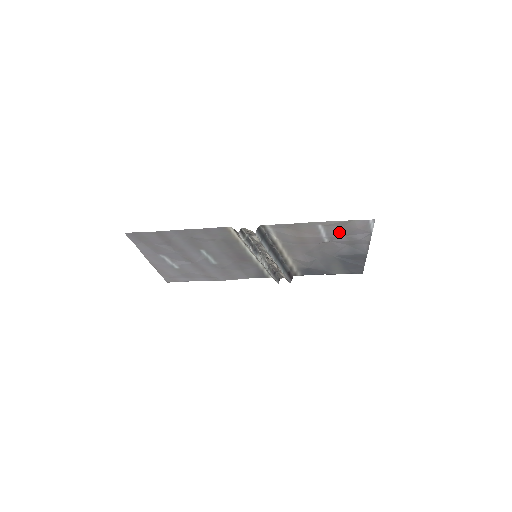
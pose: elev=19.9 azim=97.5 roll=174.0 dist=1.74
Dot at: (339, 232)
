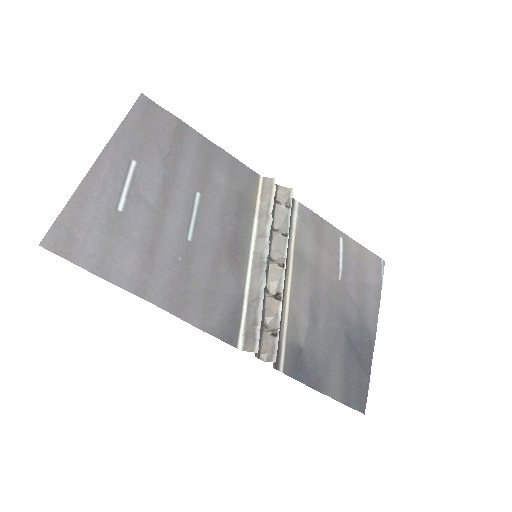
Dot at: (353, 268)
